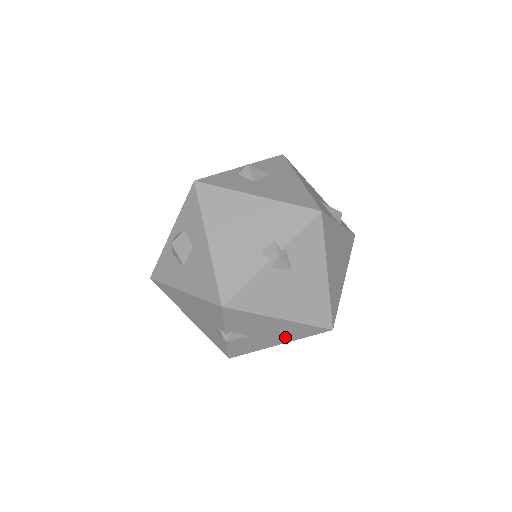
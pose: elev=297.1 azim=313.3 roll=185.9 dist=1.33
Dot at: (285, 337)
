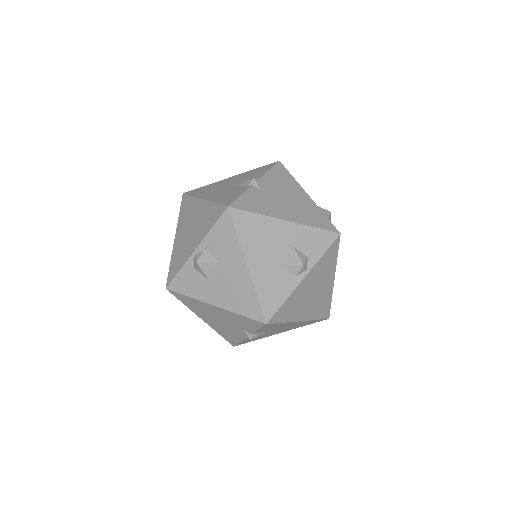
Dot at: occluded
